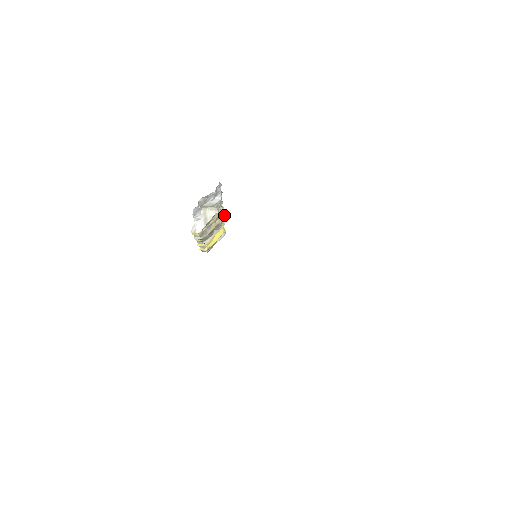
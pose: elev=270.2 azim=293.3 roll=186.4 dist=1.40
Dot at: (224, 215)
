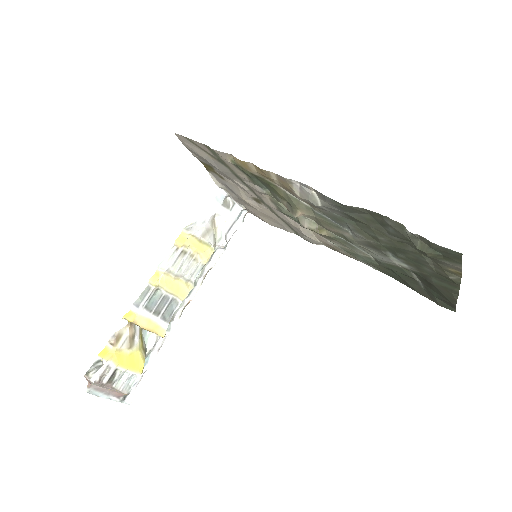
Dot at: (153, 360)
